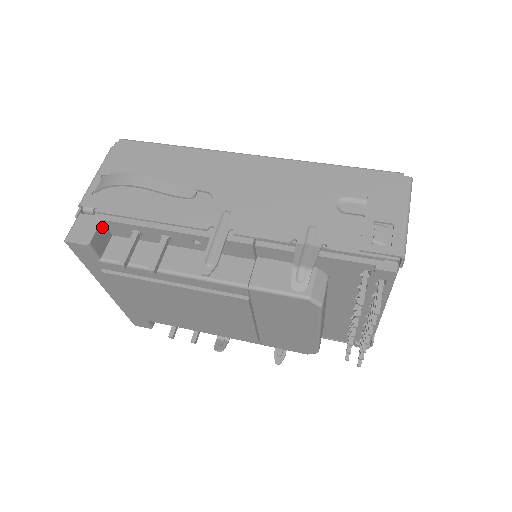
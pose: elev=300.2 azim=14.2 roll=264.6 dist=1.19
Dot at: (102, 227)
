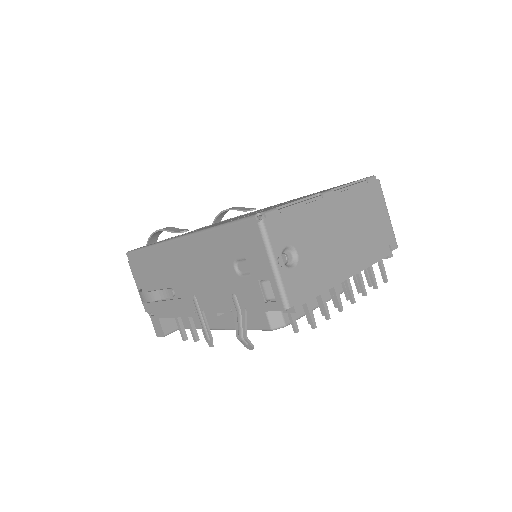
Dot at: (163, 319)
